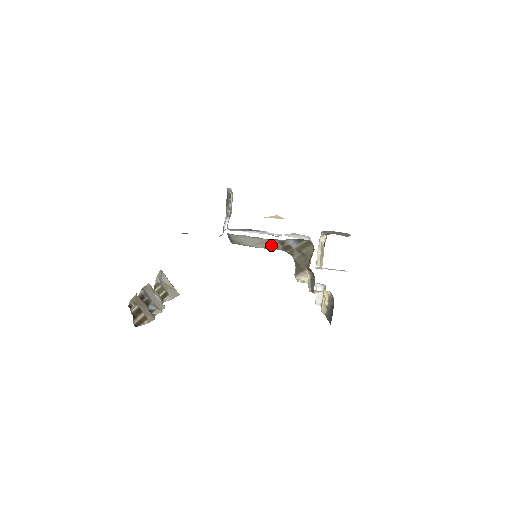
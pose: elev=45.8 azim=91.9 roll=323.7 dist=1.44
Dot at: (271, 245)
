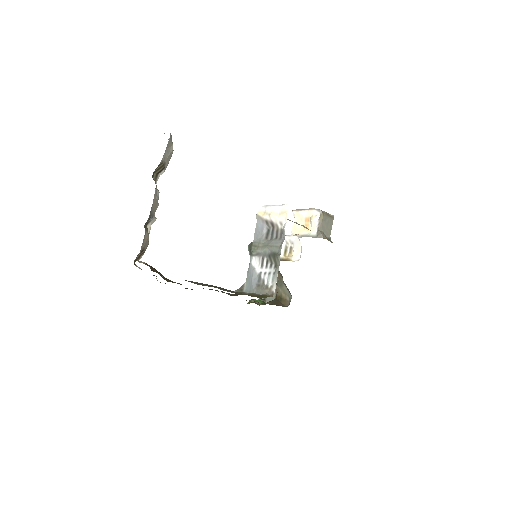
Dot at: occluded
